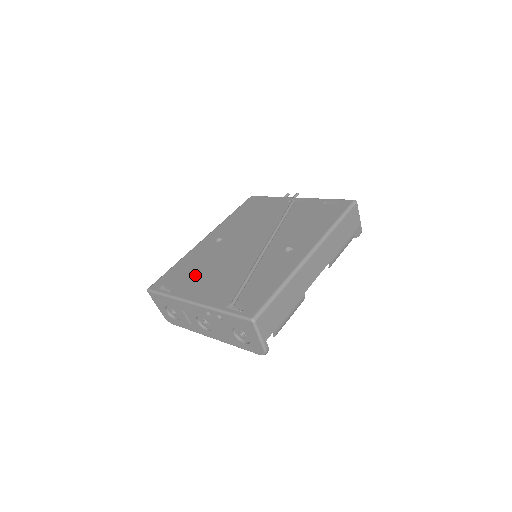
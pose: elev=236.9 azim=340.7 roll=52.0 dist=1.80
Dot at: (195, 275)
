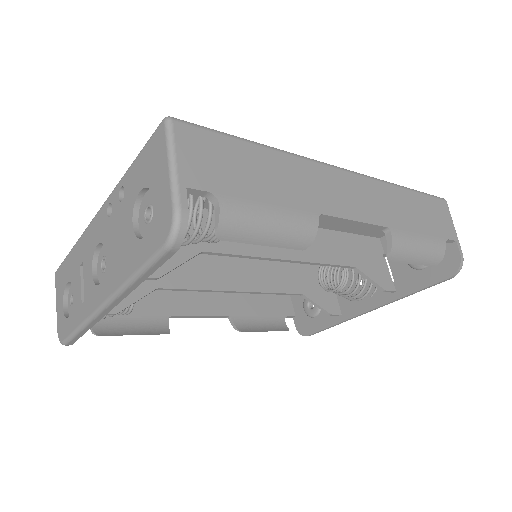
Dot at: occluded
